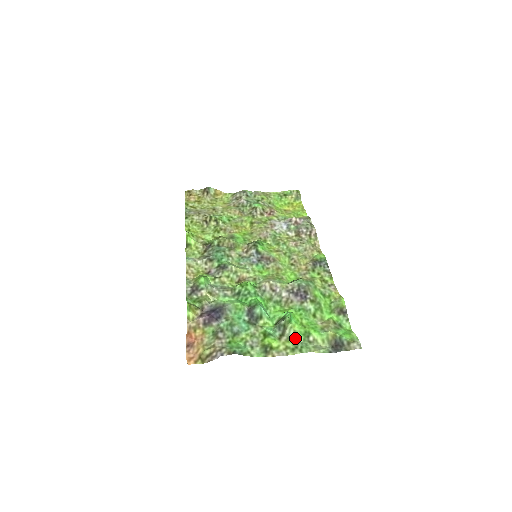
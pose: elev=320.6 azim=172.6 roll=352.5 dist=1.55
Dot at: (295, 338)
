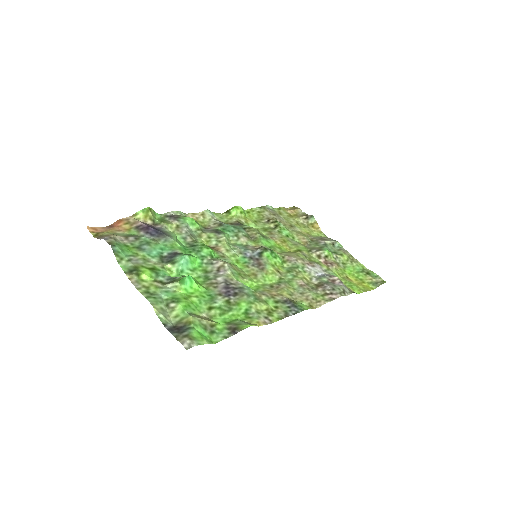
Dot at: (165, 292)
